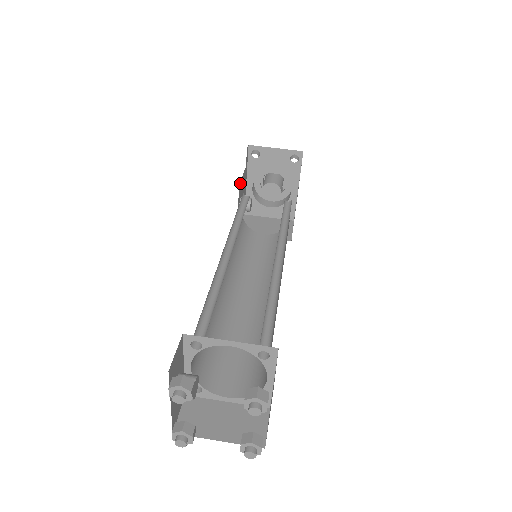
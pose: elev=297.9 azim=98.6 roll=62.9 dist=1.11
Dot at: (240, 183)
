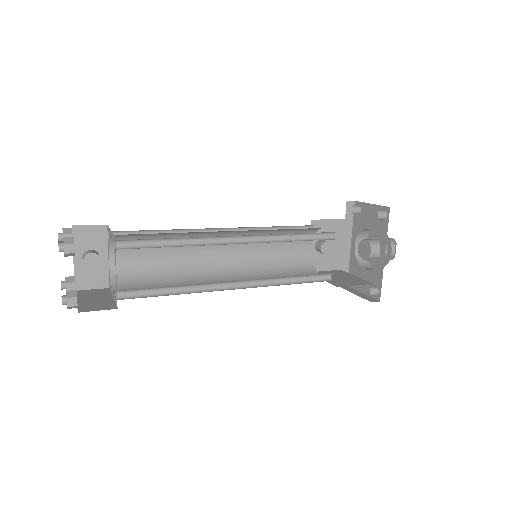
Dot at: (318, 222)
